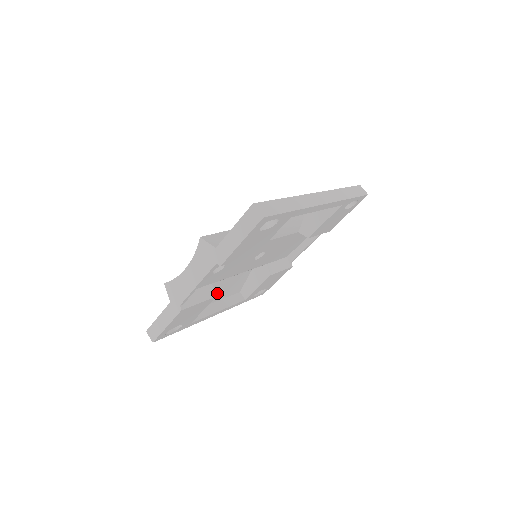
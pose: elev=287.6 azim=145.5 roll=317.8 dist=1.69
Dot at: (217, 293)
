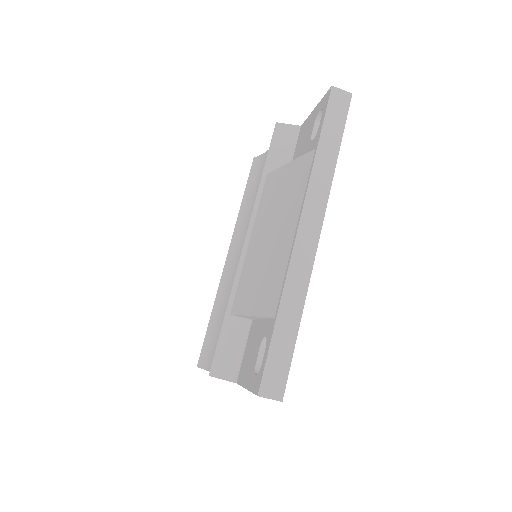
Dot at: occluded
